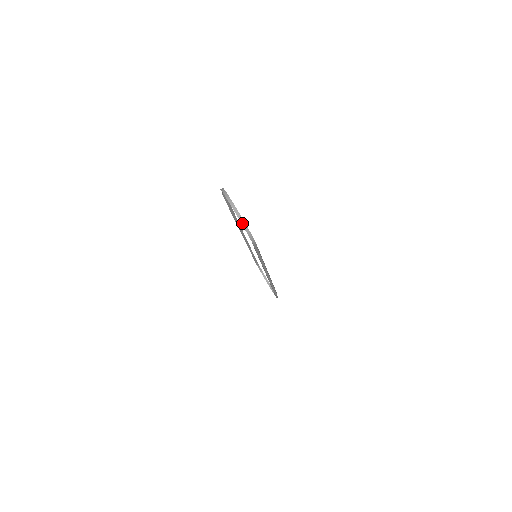
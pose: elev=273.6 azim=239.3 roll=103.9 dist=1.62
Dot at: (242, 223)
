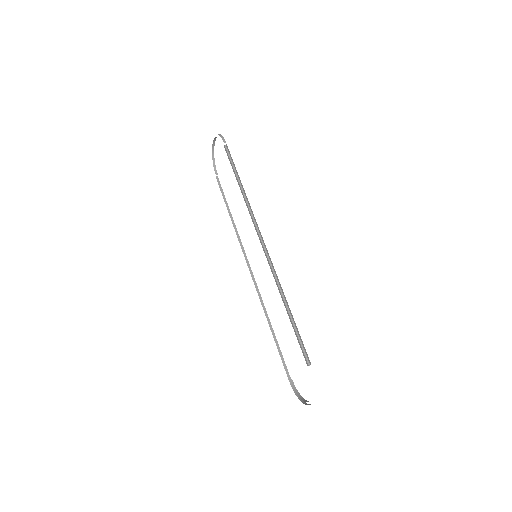
Dot at: occluded
